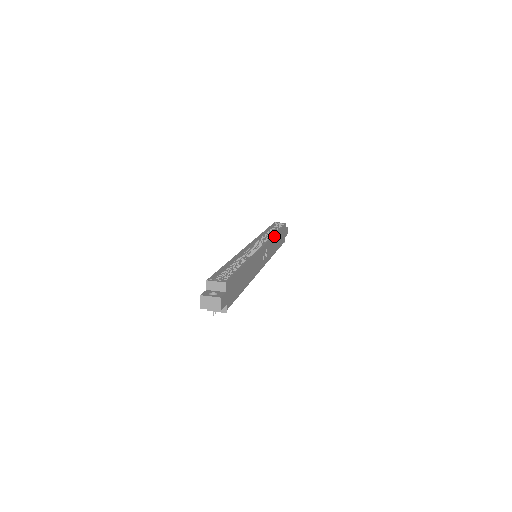
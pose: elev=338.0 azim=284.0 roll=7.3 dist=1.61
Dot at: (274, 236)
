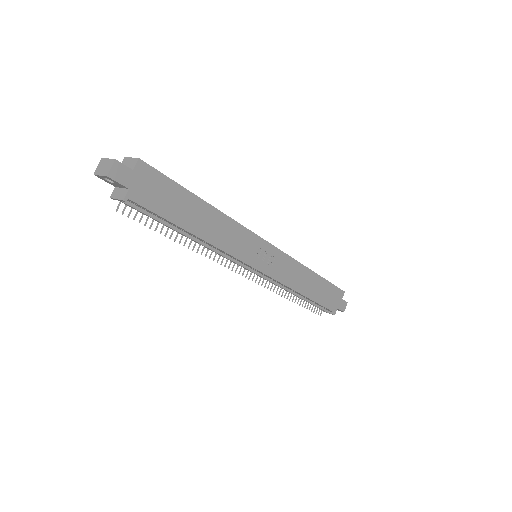
Dot at: (303, 267)
